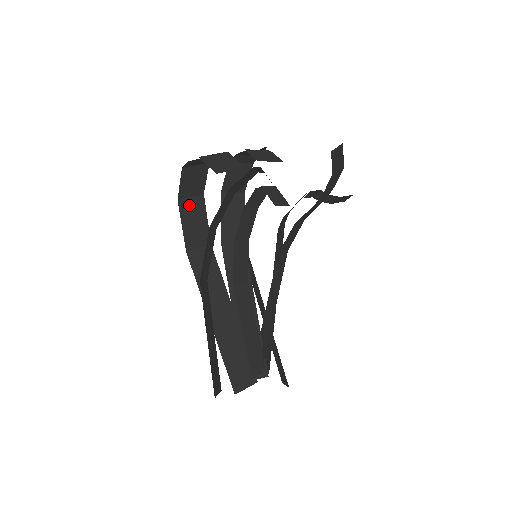
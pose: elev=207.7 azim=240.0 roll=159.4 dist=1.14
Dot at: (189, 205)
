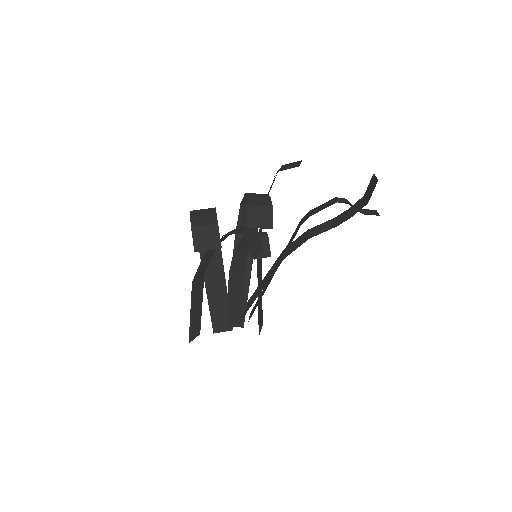
Dot at: occluded
